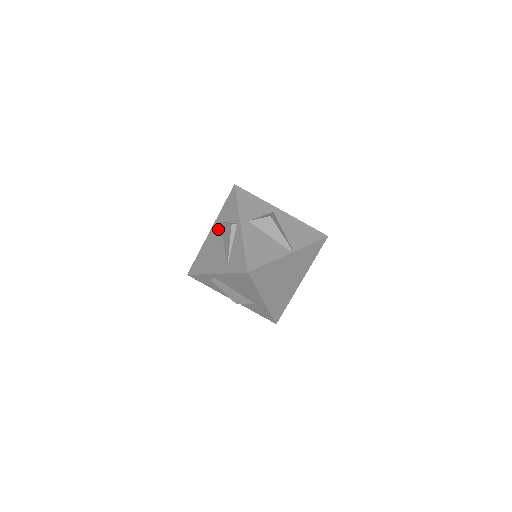
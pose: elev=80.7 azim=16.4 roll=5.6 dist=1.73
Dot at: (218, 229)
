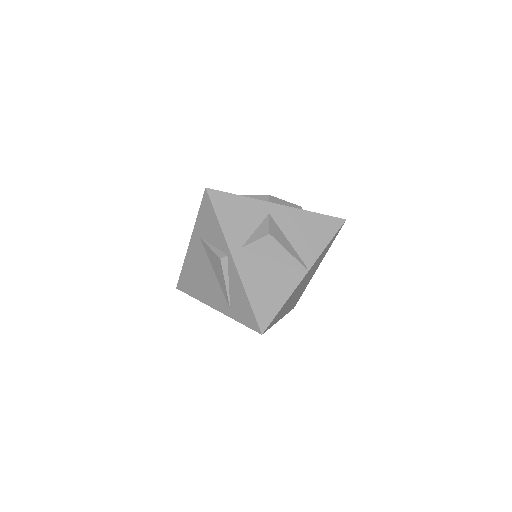
Dot at: (200, 248)
